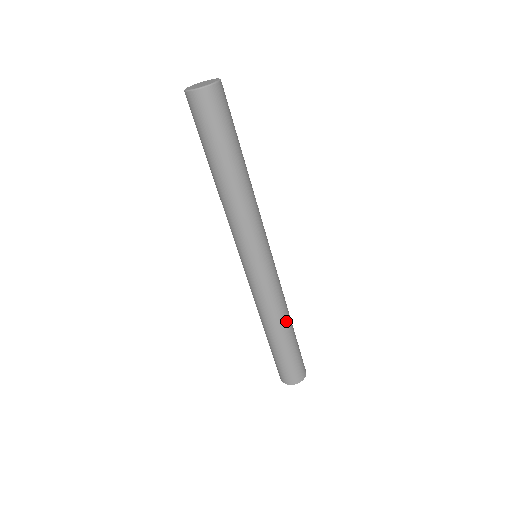
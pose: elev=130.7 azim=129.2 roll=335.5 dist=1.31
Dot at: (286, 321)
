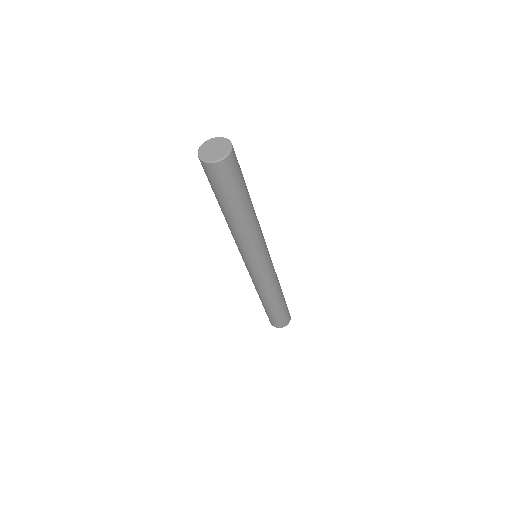
Dot at: (279, 293)
